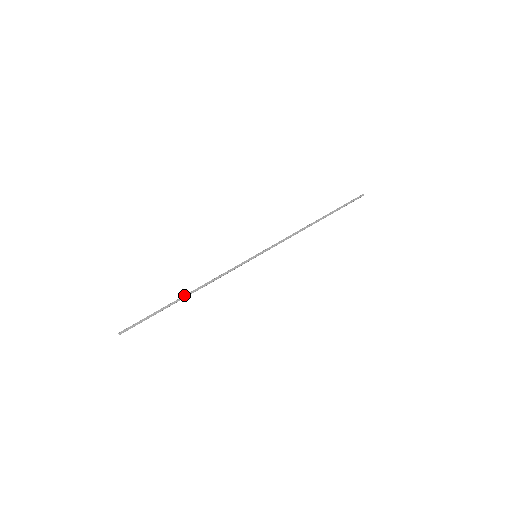
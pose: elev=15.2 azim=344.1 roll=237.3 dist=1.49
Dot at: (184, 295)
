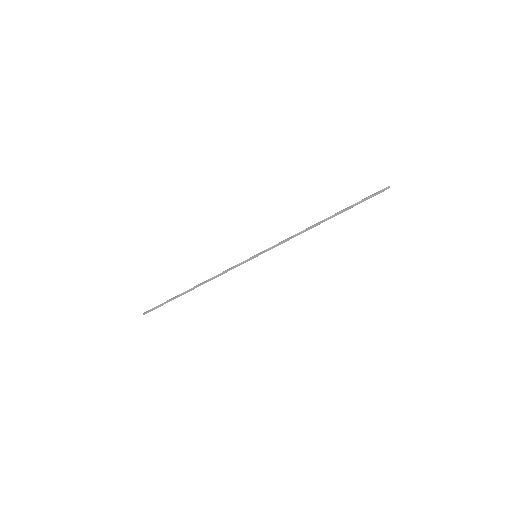
Dot at: (191, 289)
